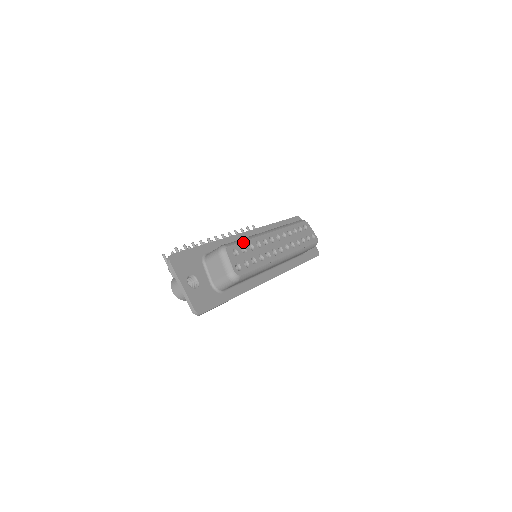
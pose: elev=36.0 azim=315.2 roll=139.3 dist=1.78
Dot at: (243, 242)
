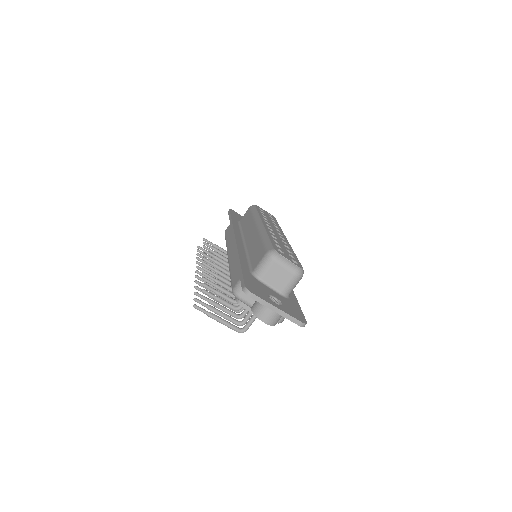
Dot at: (271, 240)
